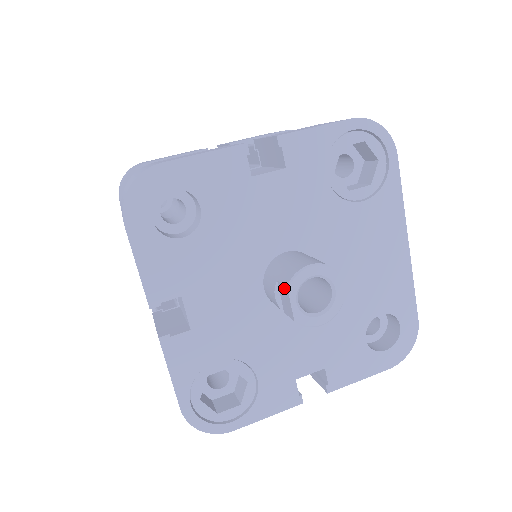
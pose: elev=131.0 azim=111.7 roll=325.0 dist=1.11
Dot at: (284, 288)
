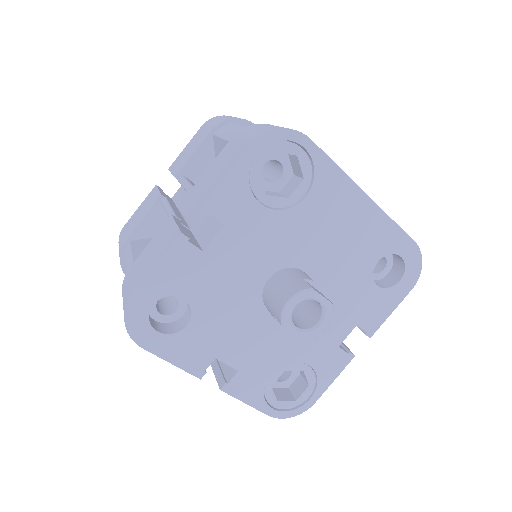
Dot at: (281, 324)
